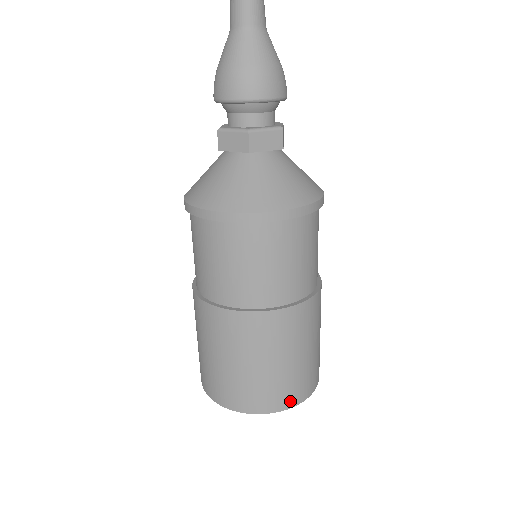
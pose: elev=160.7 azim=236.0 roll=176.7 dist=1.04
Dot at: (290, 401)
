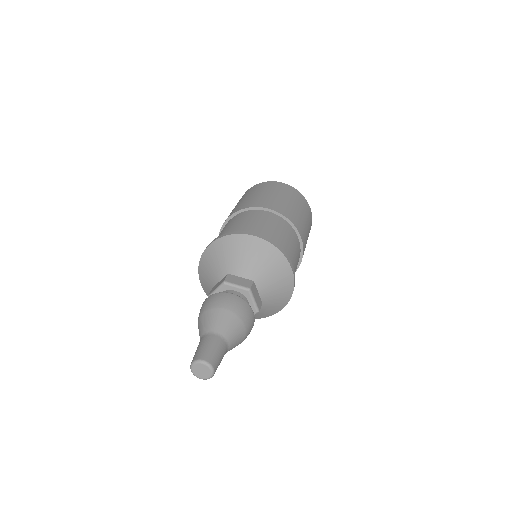
Dot at: occluded
